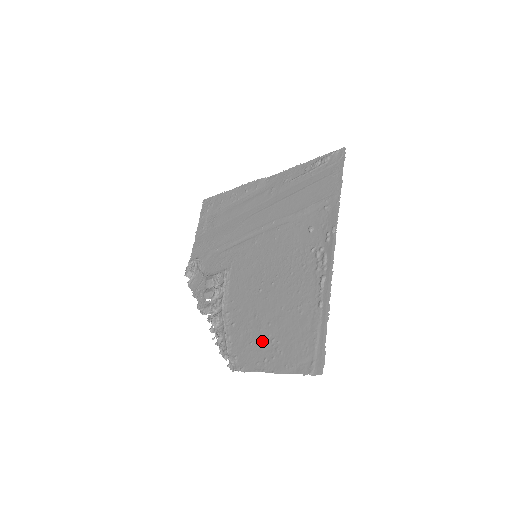
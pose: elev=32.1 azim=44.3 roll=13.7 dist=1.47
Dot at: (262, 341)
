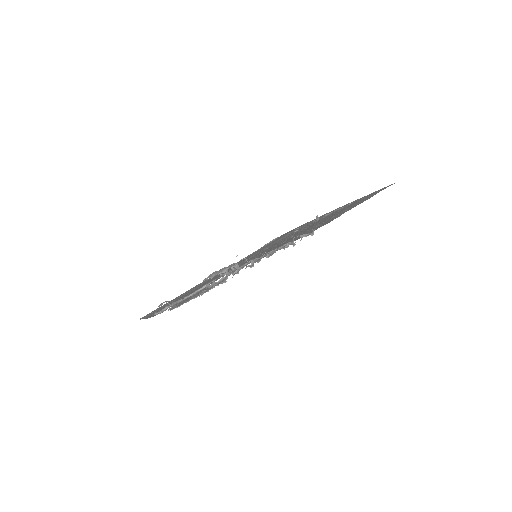
Dot at: (323, 223)
